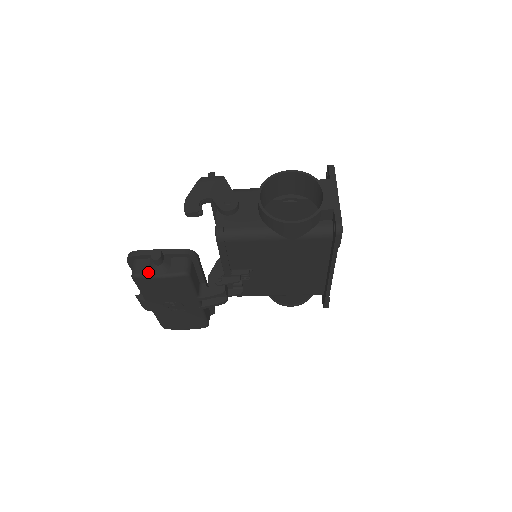
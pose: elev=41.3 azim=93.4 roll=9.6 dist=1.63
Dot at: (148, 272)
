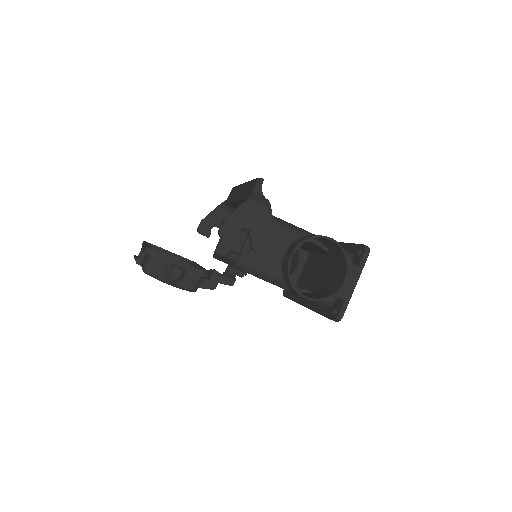
Dot at: (160, 276)
